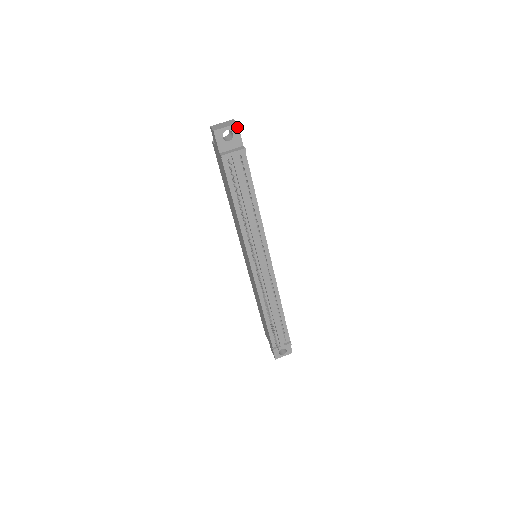
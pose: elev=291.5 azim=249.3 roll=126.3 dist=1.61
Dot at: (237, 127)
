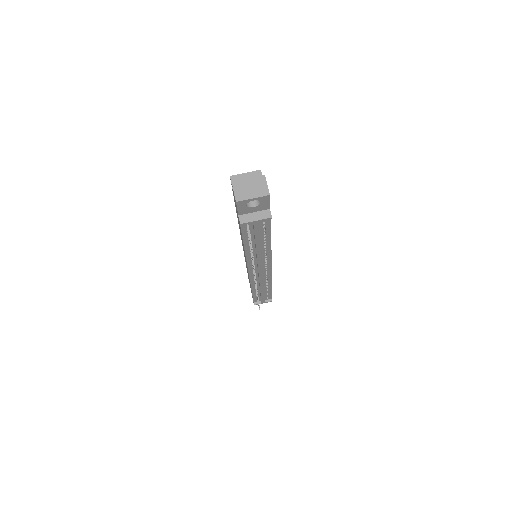
Dot at: (267, 197)
